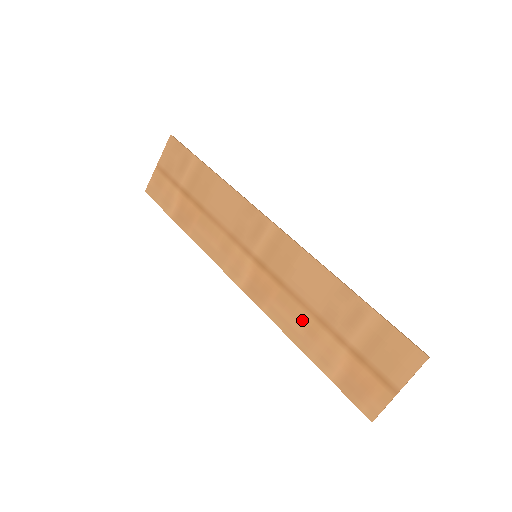
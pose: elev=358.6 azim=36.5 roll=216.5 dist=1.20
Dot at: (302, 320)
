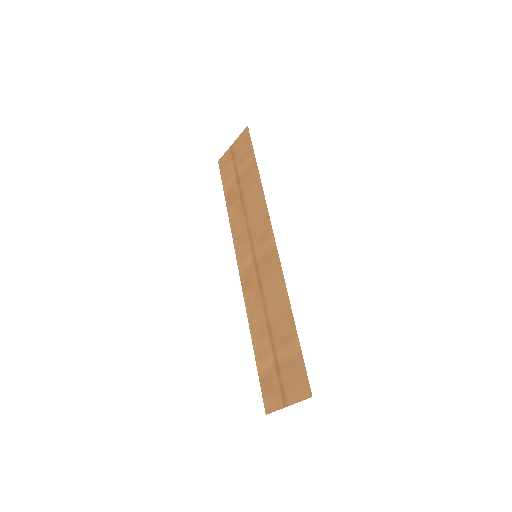
Dot at: (260, 320)
